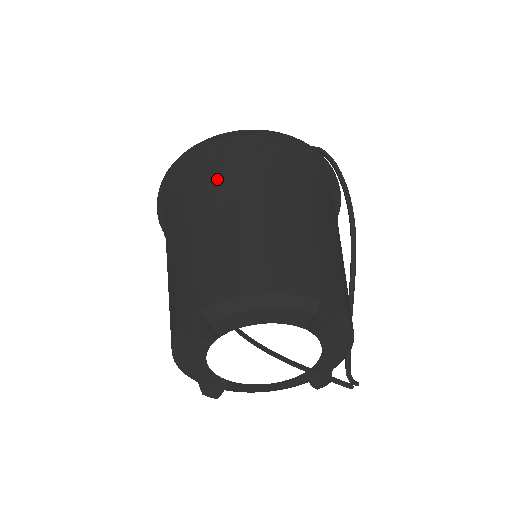
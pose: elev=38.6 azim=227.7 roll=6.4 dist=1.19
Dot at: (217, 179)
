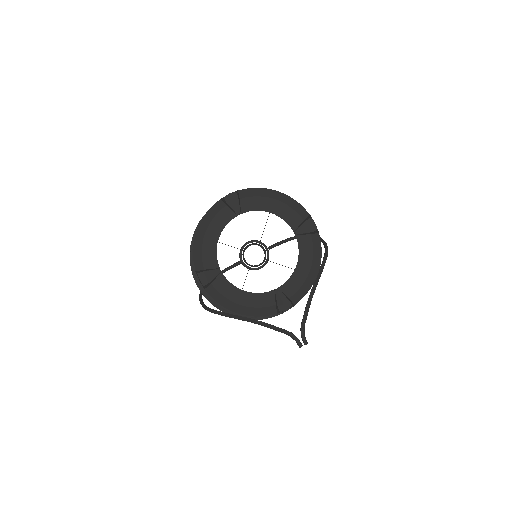
Dot at: occluded
